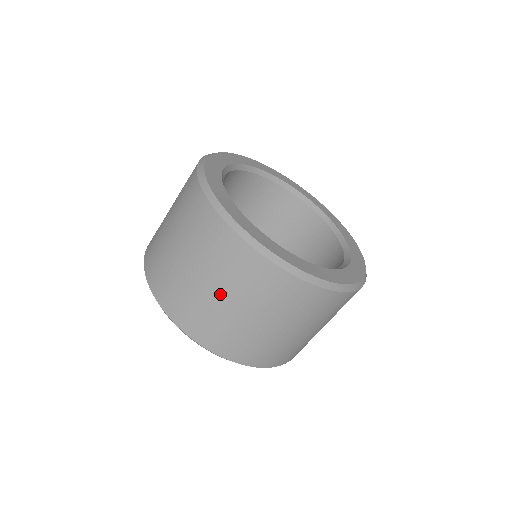
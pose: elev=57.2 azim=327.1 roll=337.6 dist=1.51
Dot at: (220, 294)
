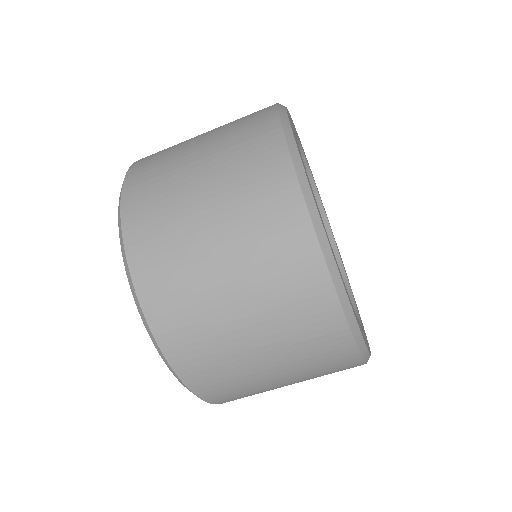
Dot at: (250, 327)
